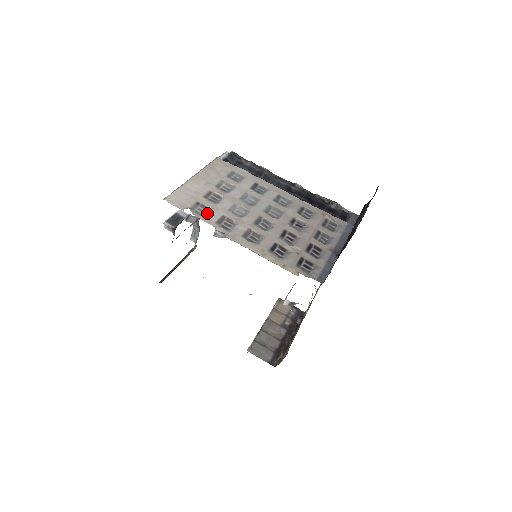
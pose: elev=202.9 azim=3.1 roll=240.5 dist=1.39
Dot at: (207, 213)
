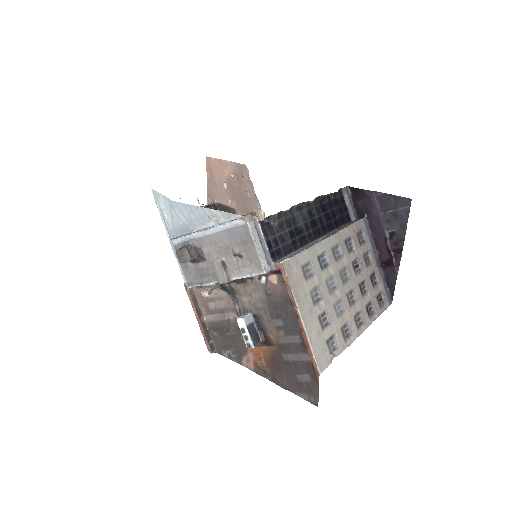
Dot at: (338, 342)
